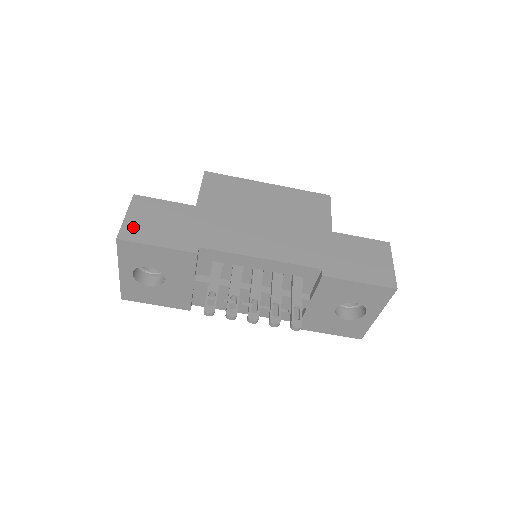
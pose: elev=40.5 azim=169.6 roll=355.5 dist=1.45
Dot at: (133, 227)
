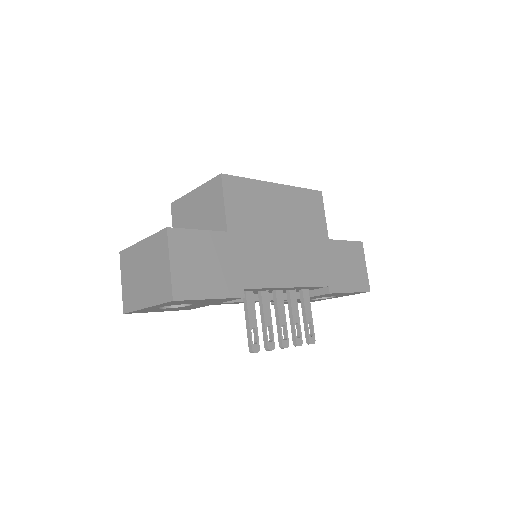
Dot at: (183, 279)
